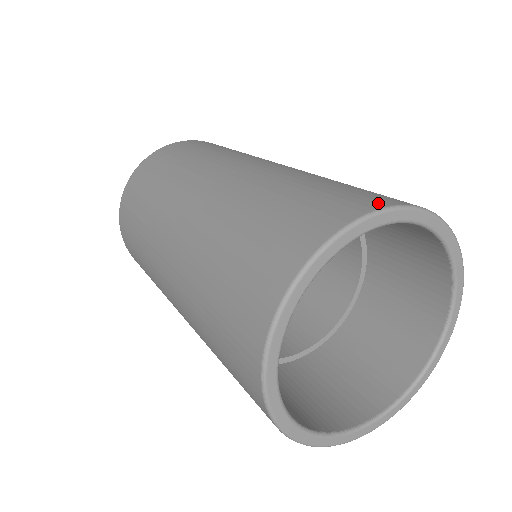
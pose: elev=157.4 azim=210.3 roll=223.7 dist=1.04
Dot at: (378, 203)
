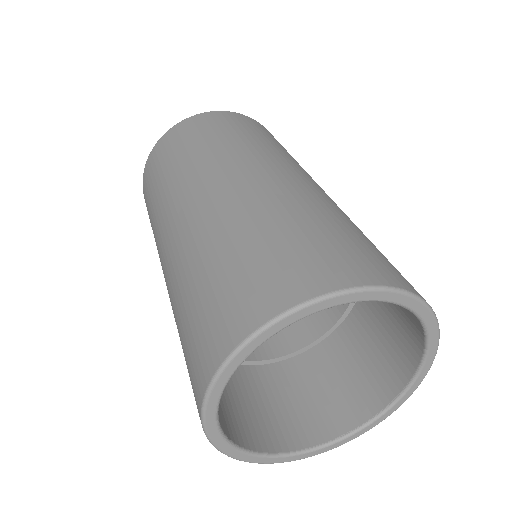
Dot at: (234, 335)
